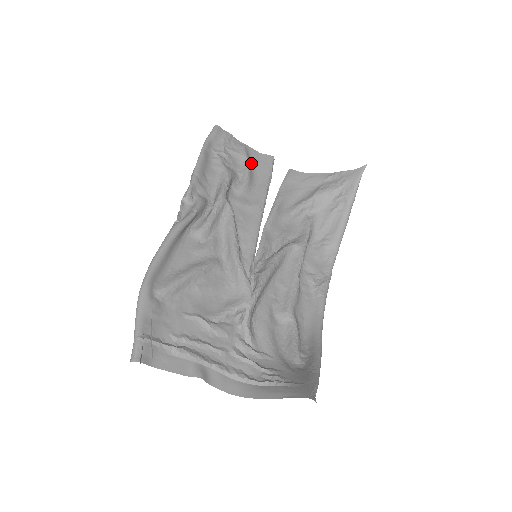
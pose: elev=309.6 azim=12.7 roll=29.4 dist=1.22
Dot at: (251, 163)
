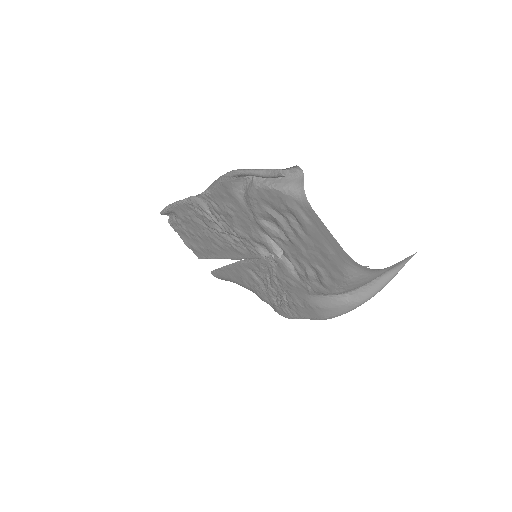
Dot at: (194, 244)
